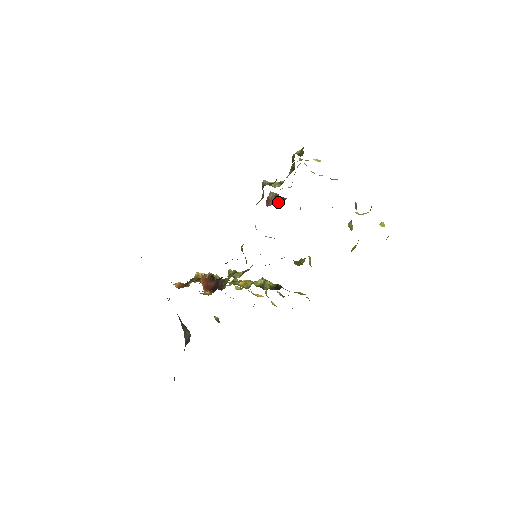
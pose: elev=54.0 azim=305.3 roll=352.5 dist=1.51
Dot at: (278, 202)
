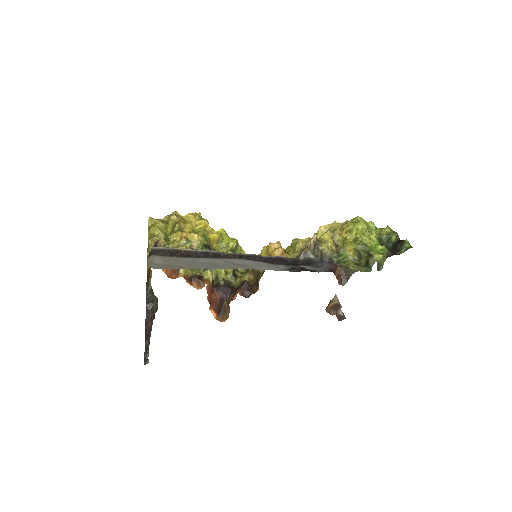
Dot at: (338, 316)
